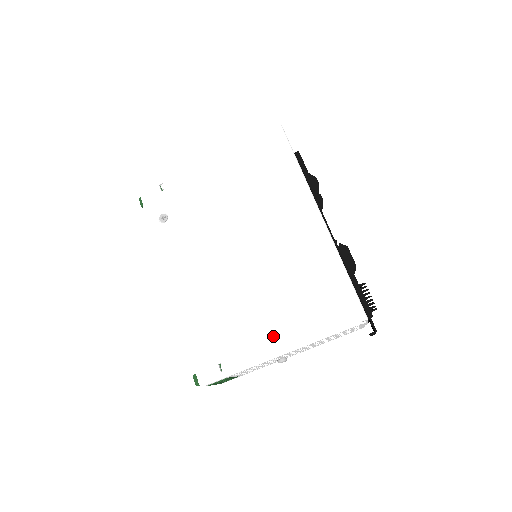
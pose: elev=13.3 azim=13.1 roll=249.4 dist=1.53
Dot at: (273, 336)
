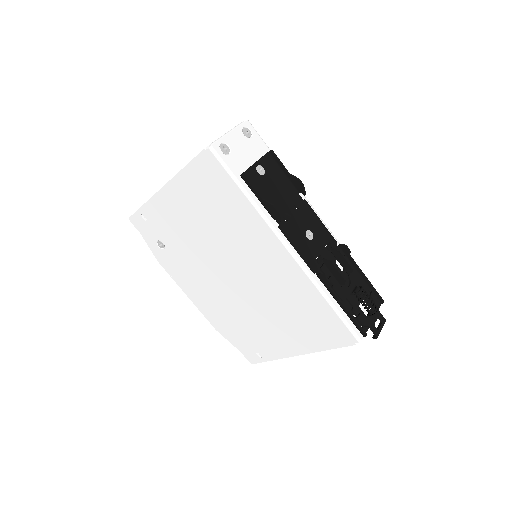
Dot at: (287, 342)
